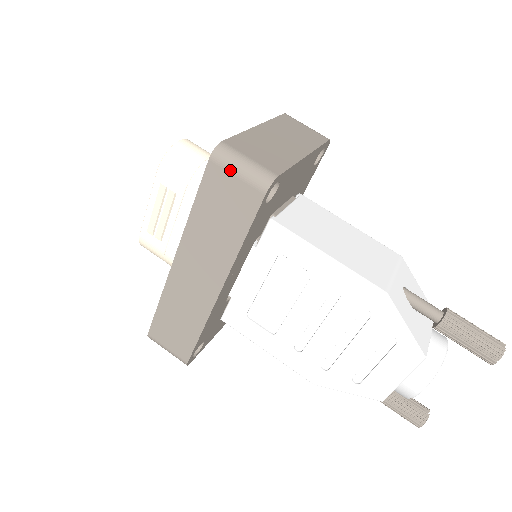
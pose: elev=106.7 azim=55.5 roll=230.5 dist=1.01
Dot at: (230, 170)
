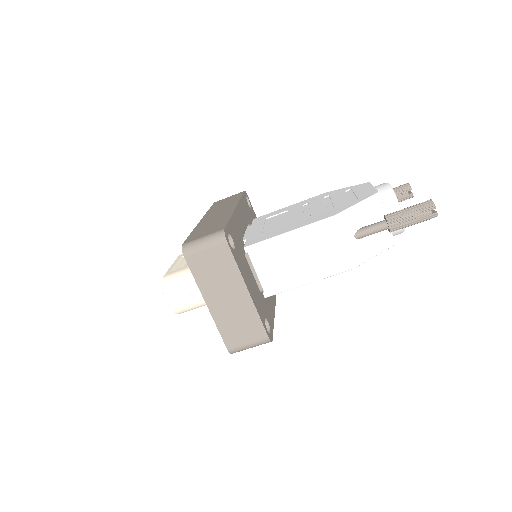
Dot at: occluded
